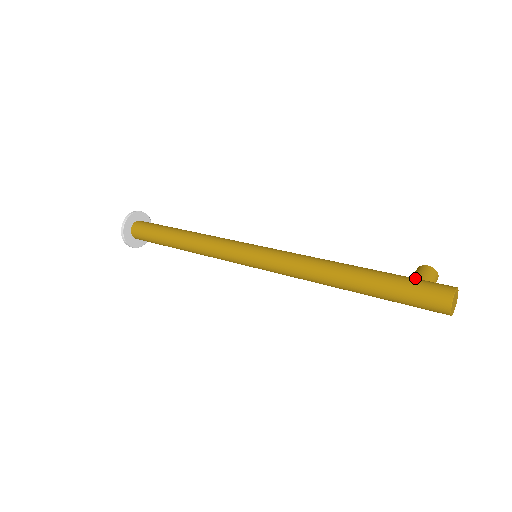
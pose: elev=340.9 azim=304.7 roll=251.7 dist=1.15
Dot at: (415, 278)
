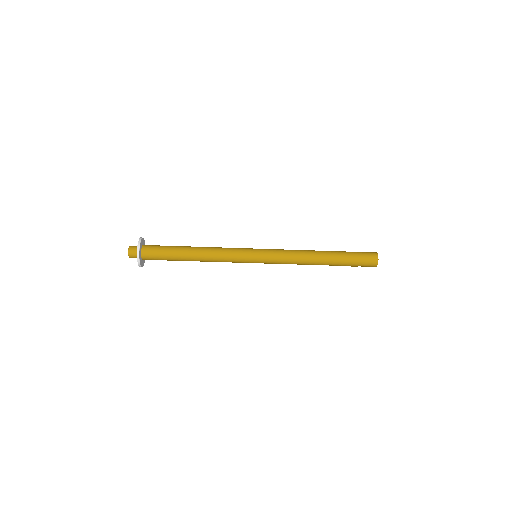
Dot at: occluded
